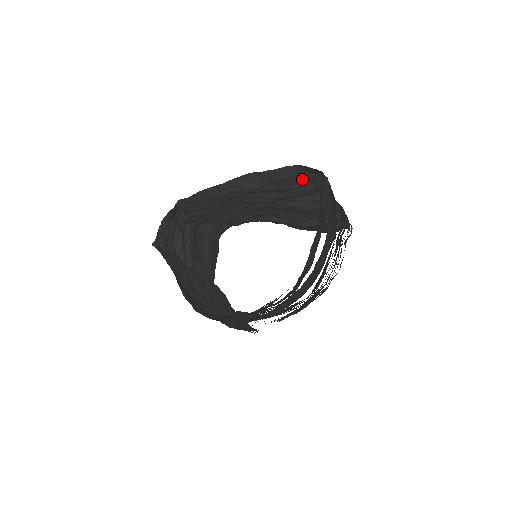
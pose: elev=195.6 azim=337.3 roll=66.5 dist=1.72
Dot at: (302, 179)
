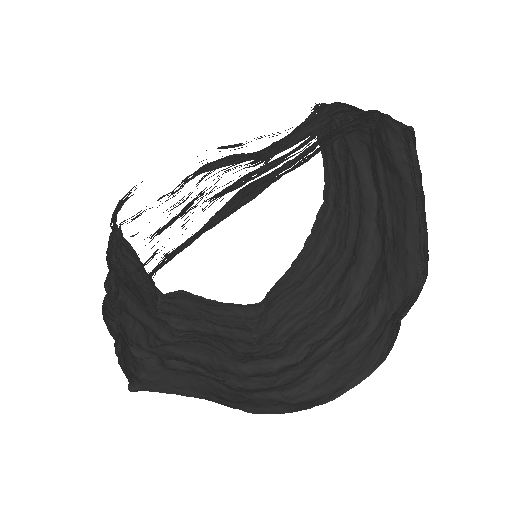
Dot at: occluded
